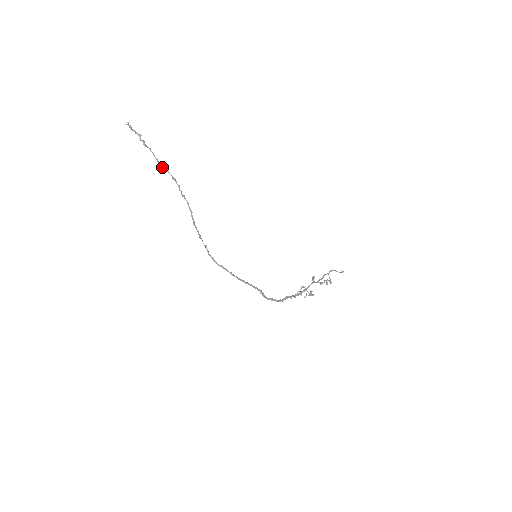
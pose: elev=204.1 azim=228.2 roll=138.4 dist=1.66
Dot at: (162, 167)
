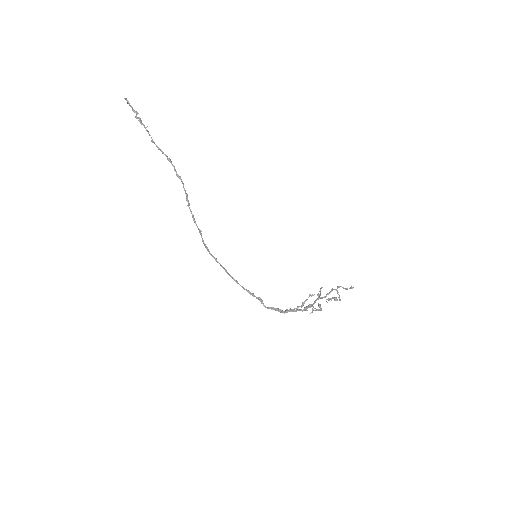
Dot at: (157, 147)
